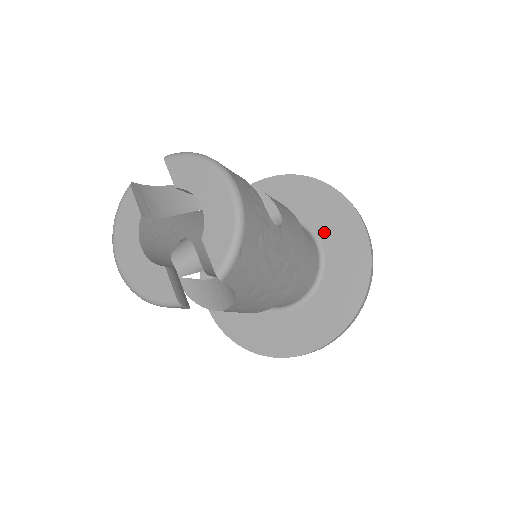
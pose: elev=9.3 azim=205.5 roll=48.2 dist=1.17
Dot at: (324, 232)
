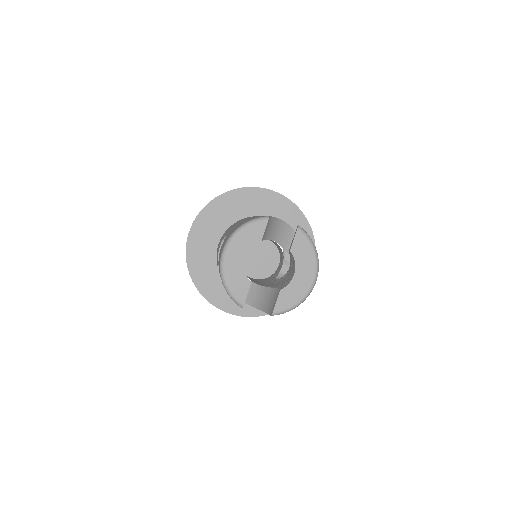
Dot at: (289, 262)
